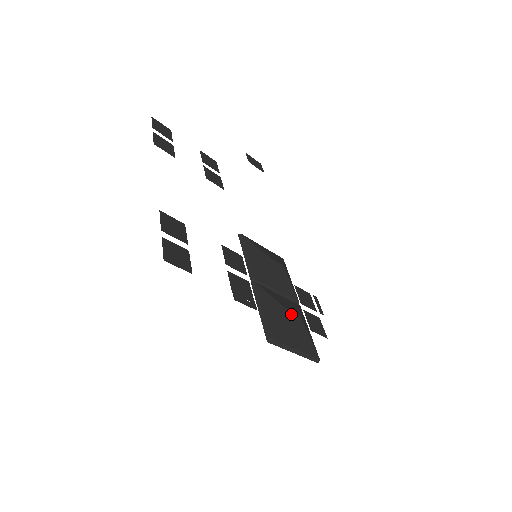
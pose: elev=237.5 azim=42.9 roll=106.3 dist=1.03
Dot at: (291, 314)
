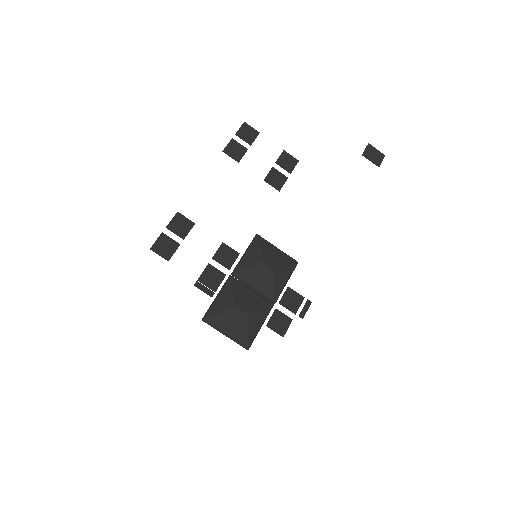
Dot at: (237, 309)
